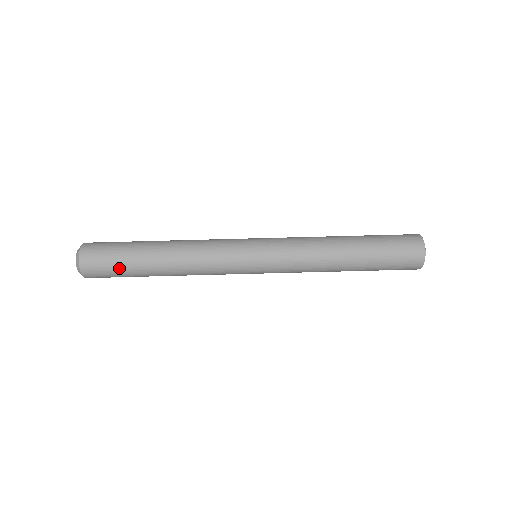
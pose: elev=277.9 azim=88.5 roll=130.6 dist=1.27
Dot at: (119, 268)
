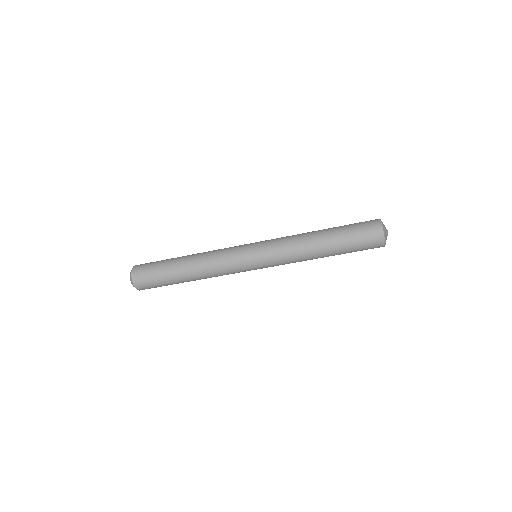
Dot at: (161, 284)
